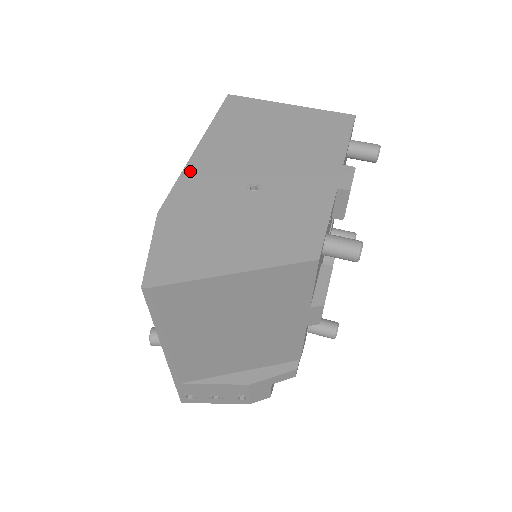
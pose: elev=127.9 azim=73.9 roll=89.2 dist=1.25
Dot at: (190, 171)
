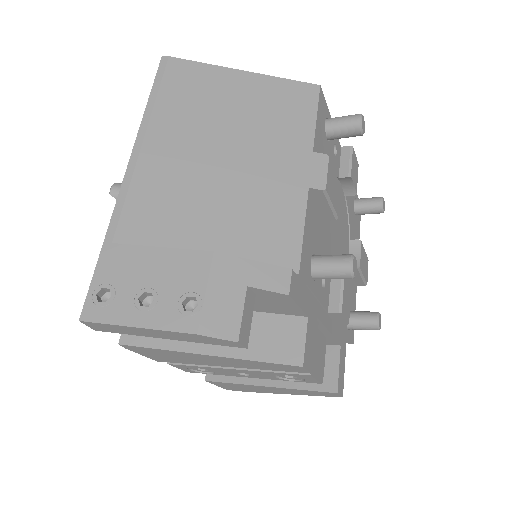
Dot at: occluded
